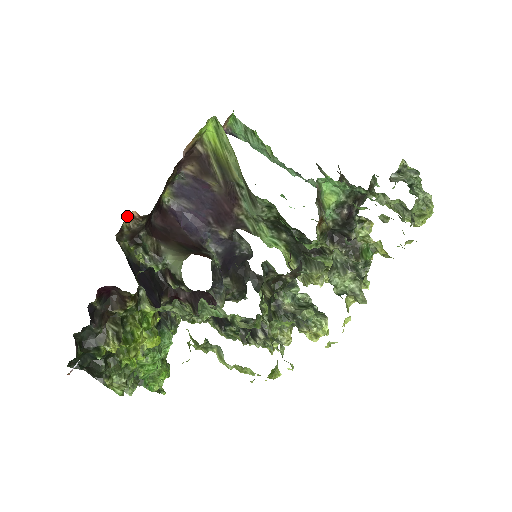
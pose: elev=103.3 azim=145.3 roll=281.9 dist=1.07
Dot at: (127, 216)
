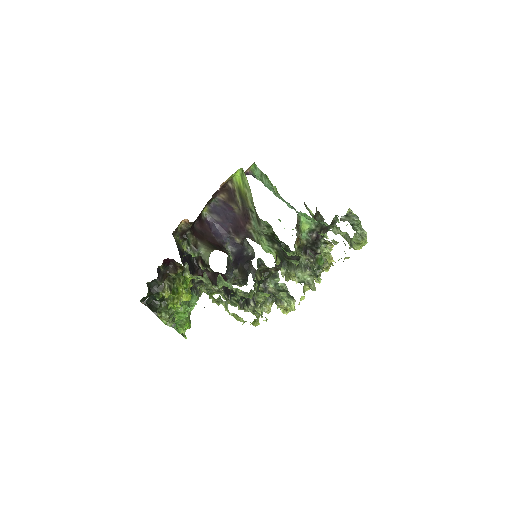
Dot at: (182, 221)
